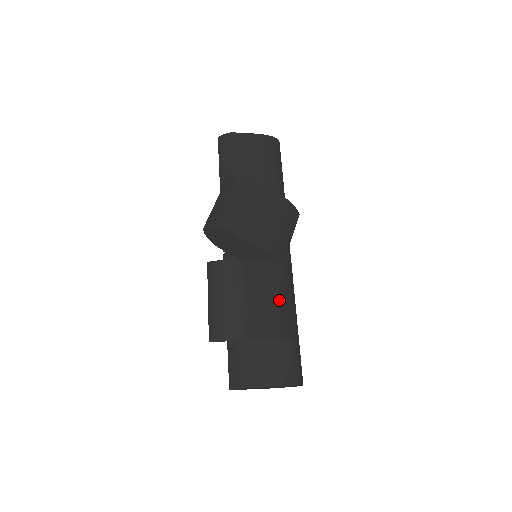
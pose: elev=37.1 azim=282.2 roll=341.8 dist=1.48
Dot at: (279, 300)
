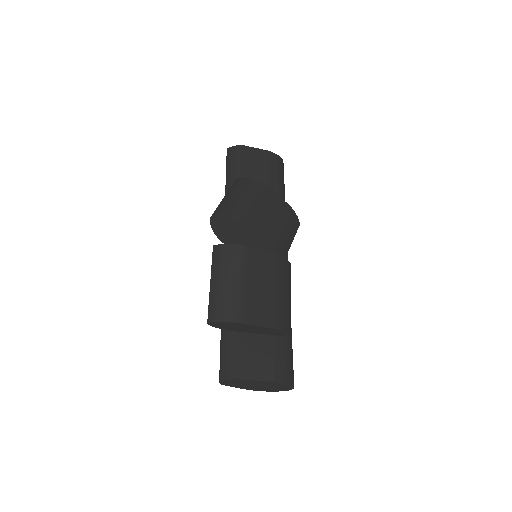
Dot at: (279, 292)
